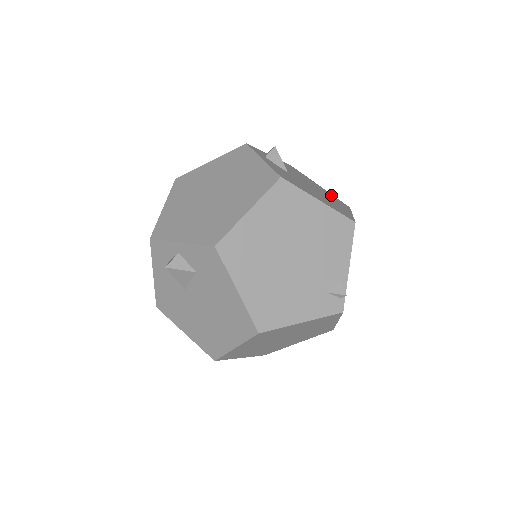
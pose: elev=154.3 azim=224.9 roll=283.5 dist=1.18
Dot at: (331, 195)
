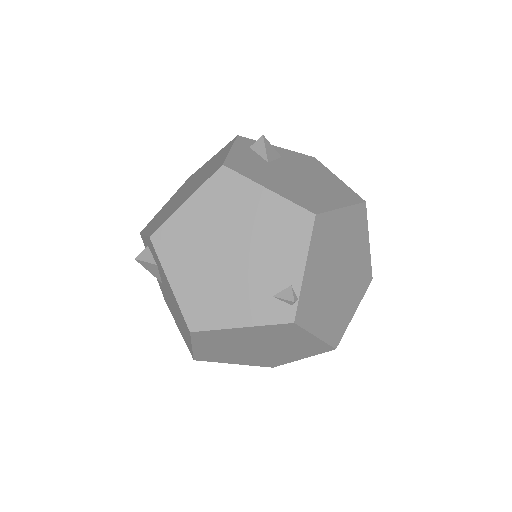
Dot at: (342, 187)
